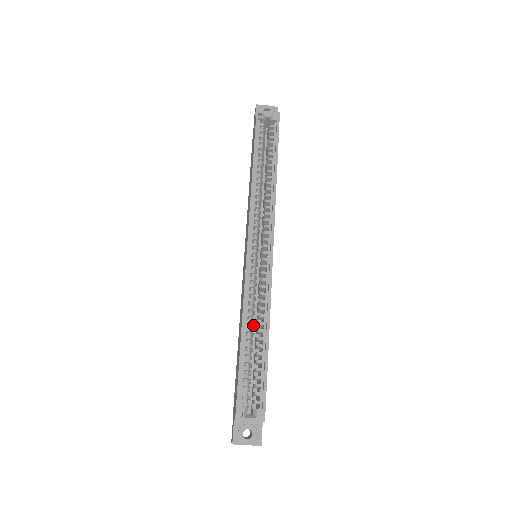
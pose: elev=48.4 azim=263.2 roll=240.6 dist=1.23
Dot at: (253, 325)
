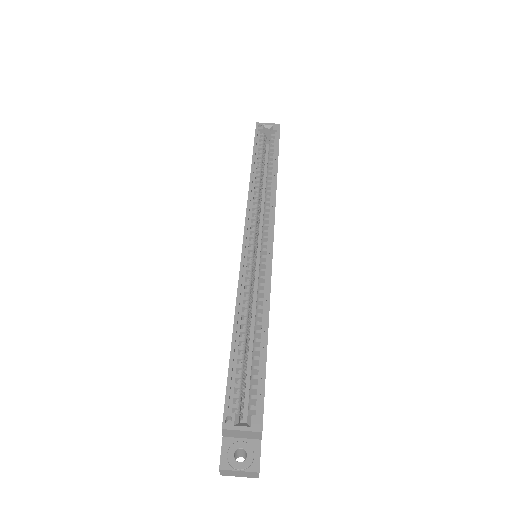
Dot at: (251, 326)
